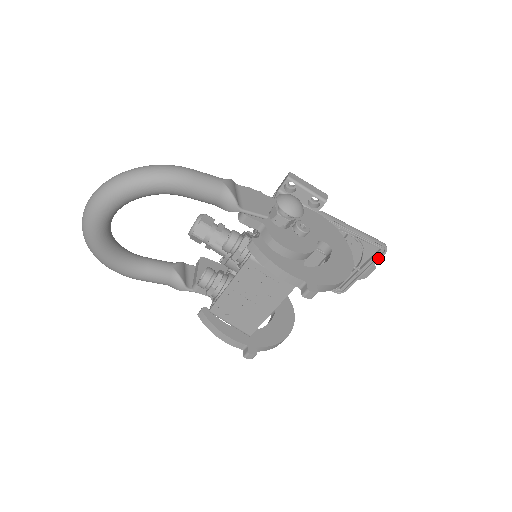
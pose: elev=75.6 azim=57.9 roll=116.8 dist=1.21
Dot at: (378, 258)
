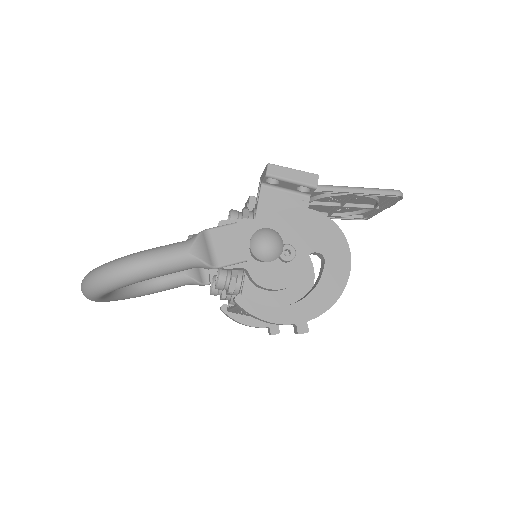
Dot at: (395, 202)
